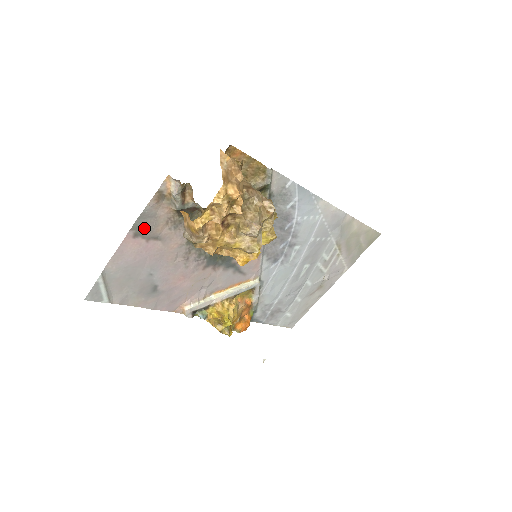
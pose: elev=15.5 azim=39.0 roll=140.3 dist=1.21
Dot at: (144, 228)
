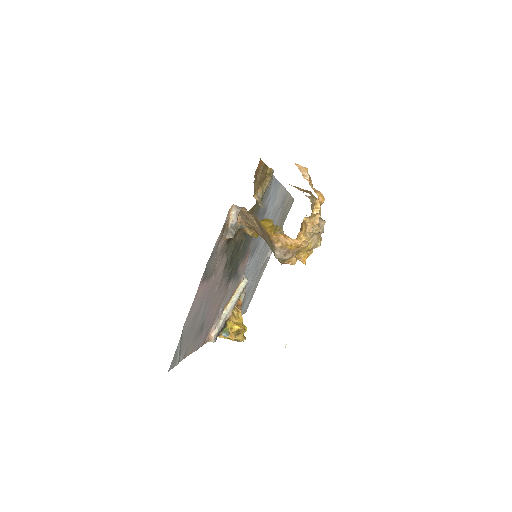
Dot at: (209, 268)
